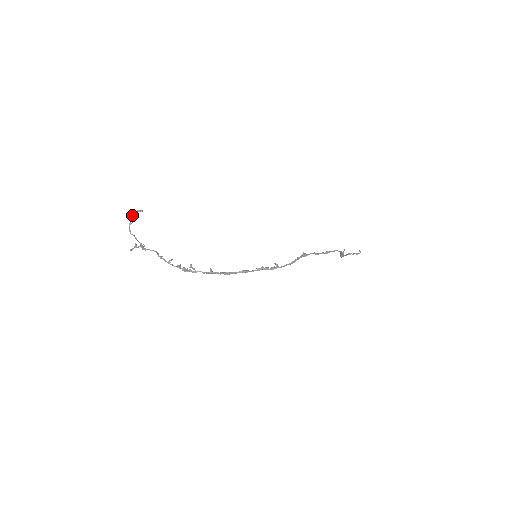
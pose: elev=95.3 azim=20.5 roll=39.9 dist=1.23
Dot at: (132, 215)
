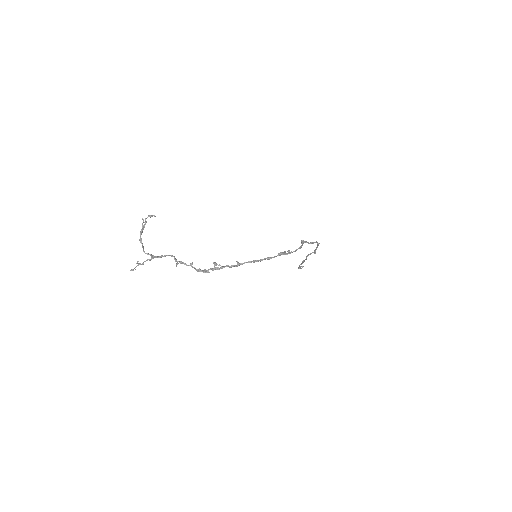
Dot at: (143, 222)
